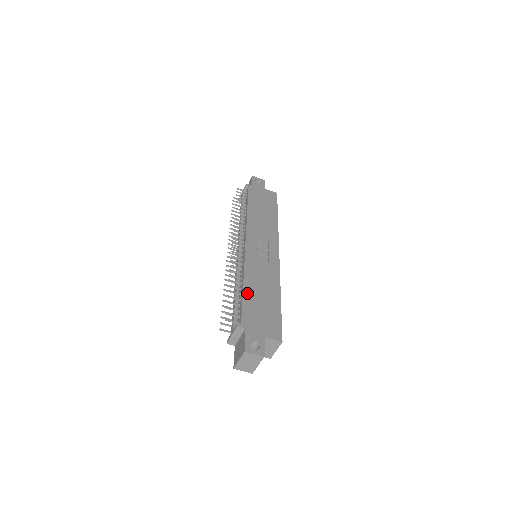
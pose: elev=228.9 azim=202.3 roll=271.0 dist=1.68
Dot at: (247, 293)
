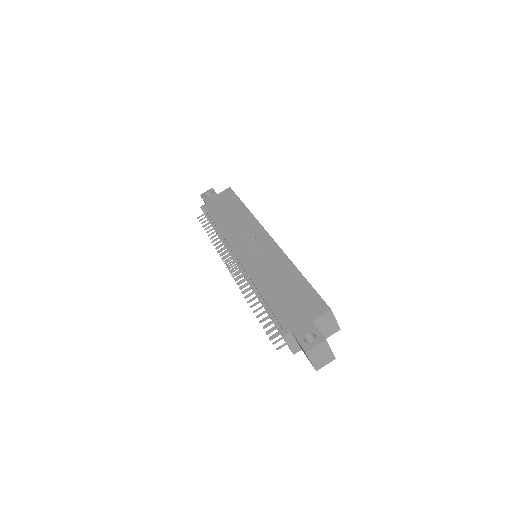
Dot at: (269, 298)
